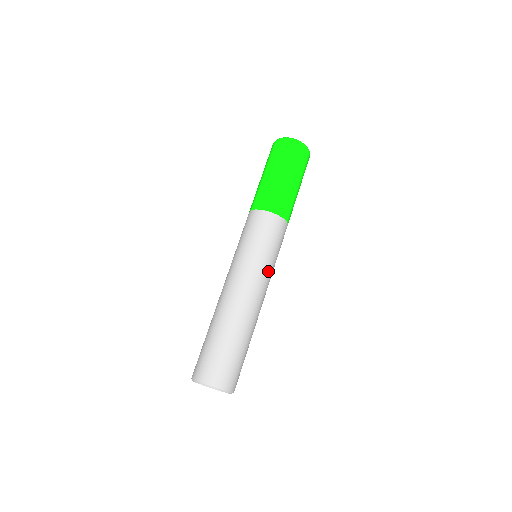
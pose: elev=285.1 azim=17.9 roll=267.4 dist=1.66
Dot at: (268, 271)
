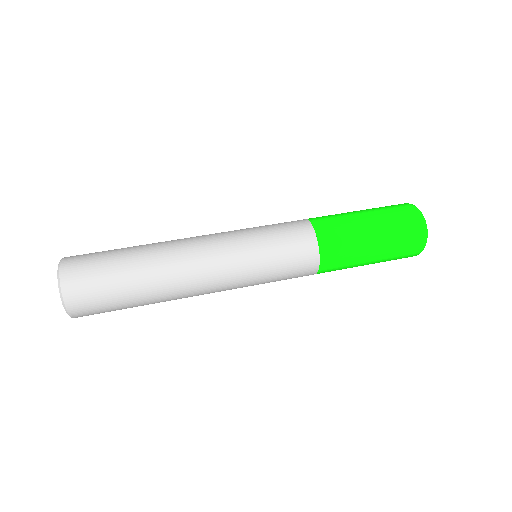
Dot at: (243, 276)
